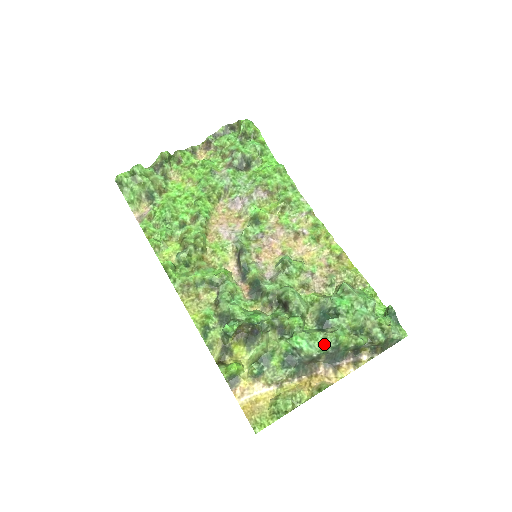
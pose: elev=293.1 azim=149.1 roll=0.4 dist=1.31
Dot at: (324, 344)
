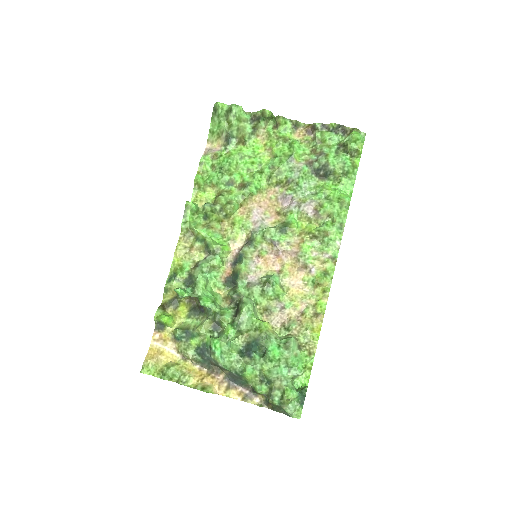
Dot at: (233, 365)
